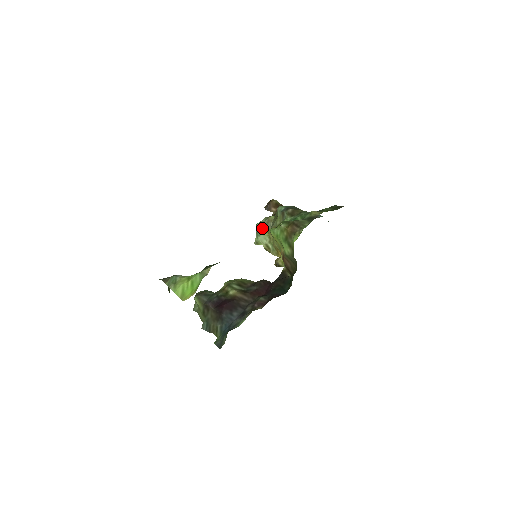
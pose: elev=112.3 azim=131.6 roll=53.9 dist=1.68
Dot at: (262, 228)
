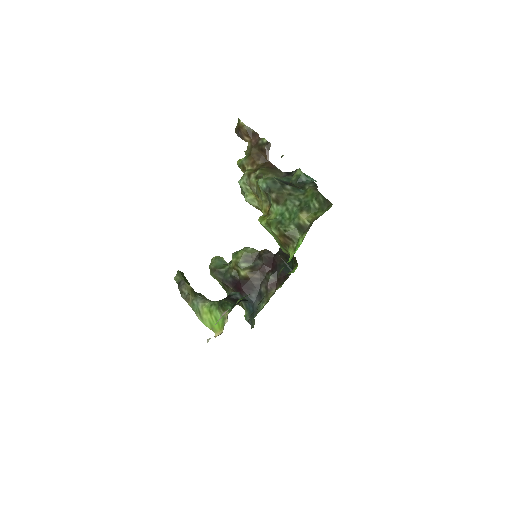
Dot at: (246, 189)
